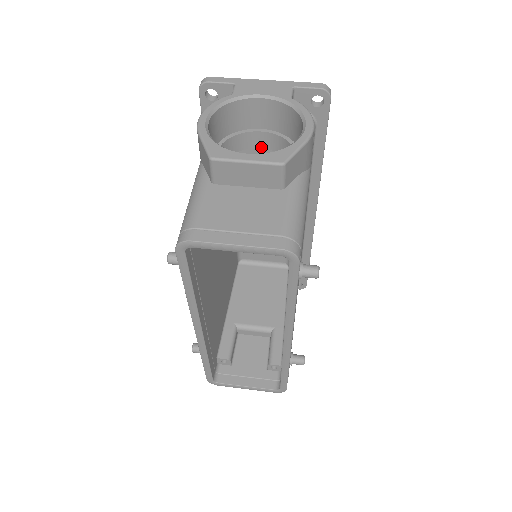
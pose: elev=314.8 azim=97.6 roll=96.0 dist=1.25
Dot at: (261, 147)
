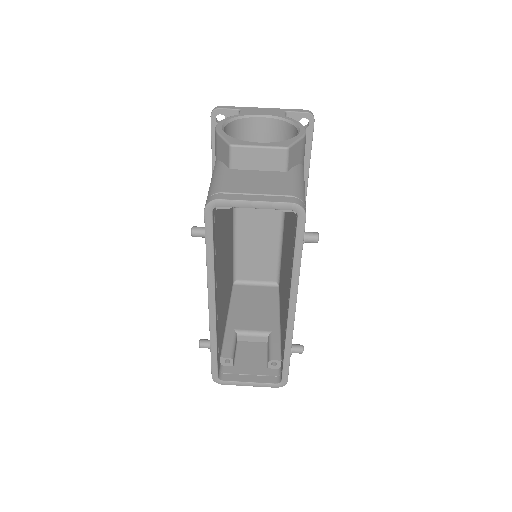
Dot at: occluded
